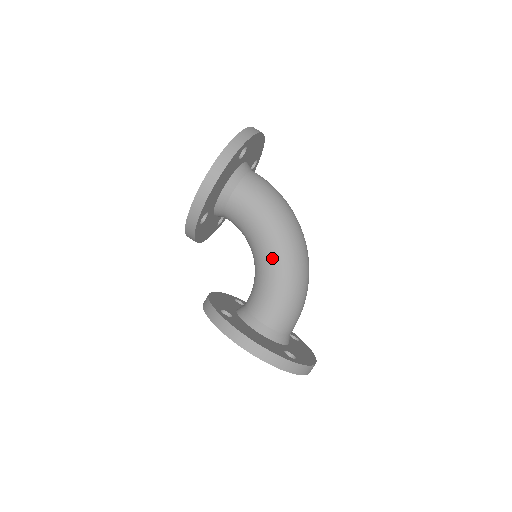
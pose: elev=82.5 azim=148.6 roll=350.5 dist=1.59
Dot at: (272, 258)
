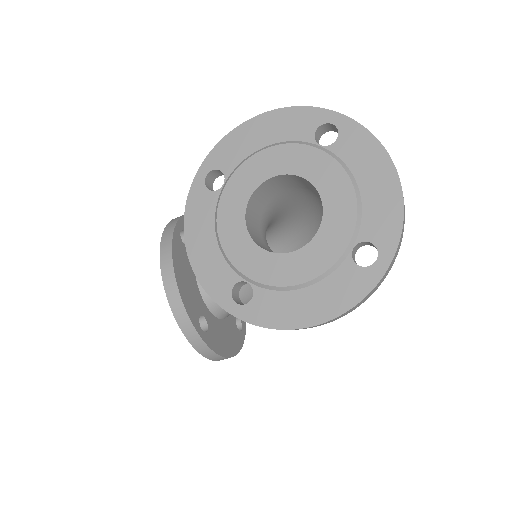
Dot at: occluded
